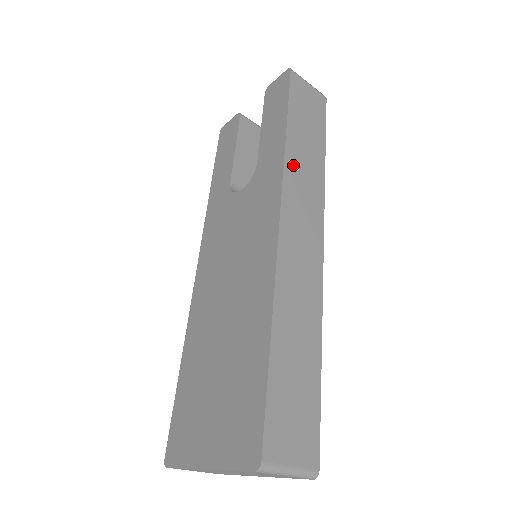
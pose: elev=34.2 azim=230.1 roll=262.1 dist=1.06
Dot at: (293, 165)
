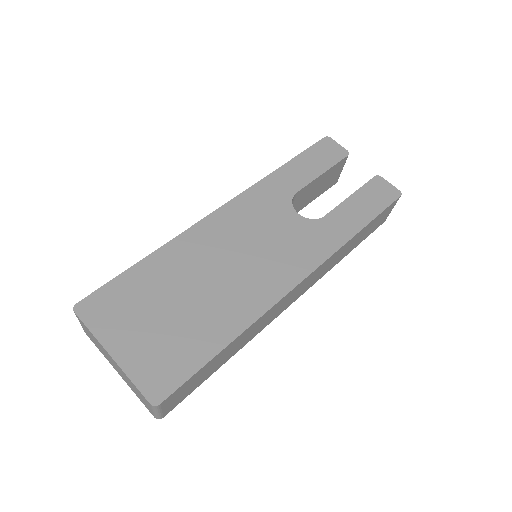
Dot at: (338, 253)
